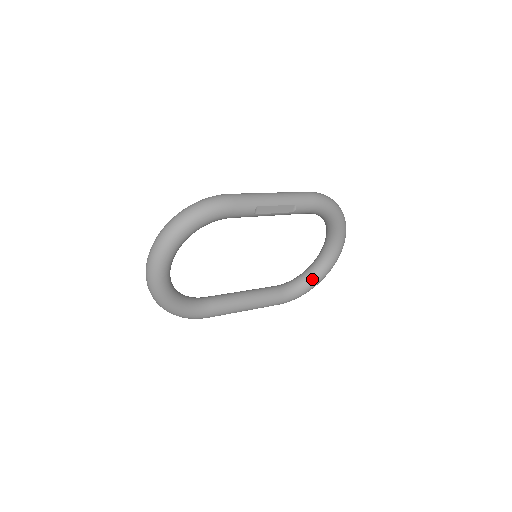
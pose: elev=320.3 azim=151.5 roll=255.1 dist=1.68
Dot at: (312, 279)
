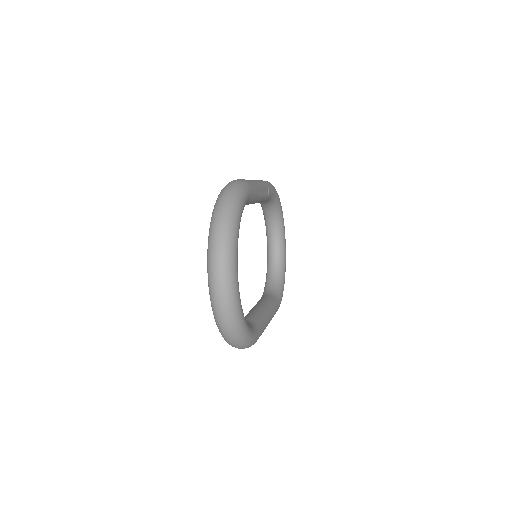
Dot at: (281, 277)
